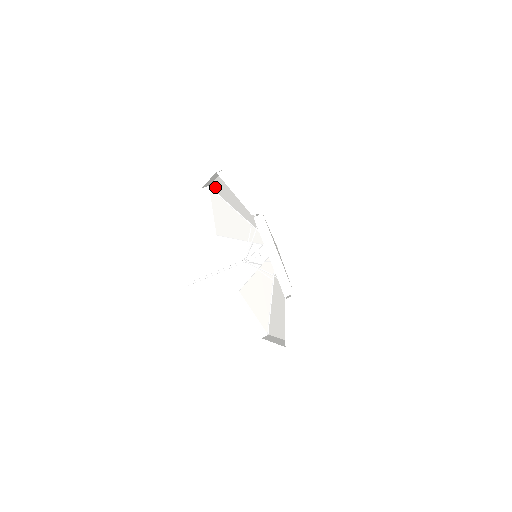
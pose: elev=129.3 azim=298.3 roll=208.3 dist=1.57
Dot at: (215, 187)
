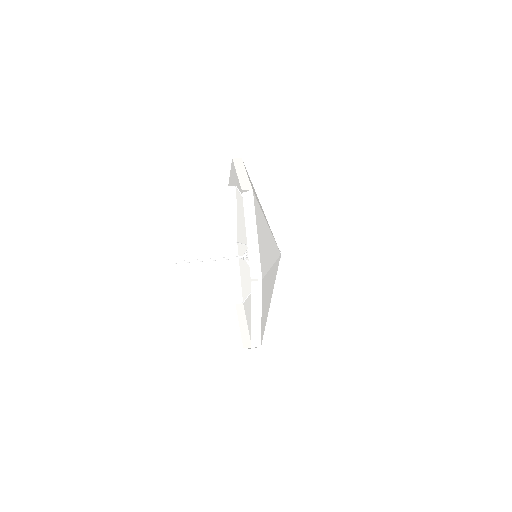
Dot at: occluded
